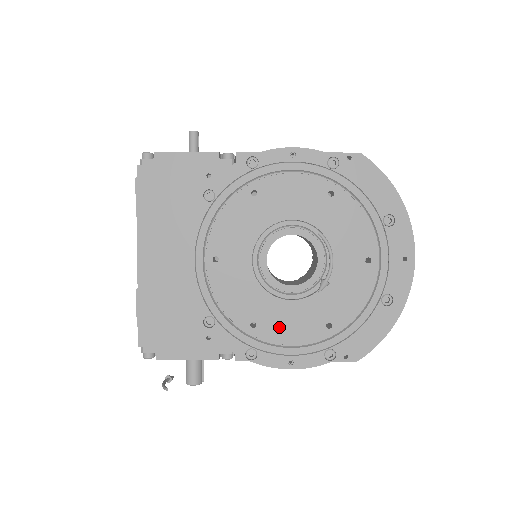
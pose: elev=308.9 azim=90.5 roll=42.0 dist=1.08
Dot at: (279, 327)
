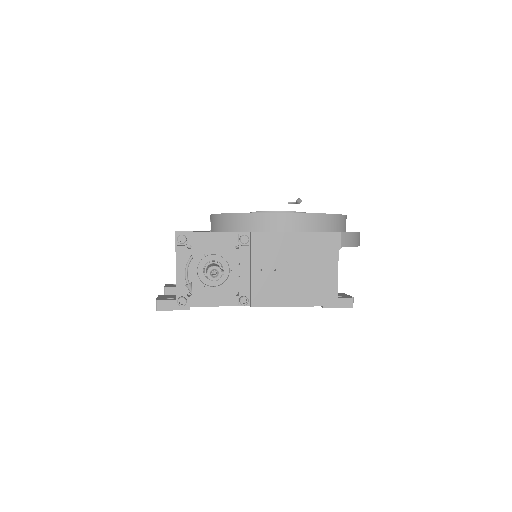
Dot at: occluded
